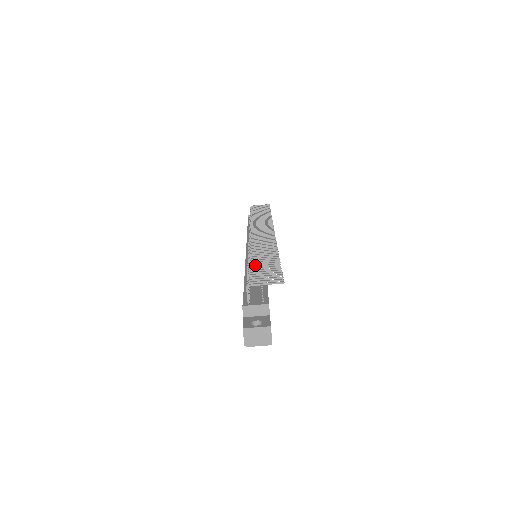
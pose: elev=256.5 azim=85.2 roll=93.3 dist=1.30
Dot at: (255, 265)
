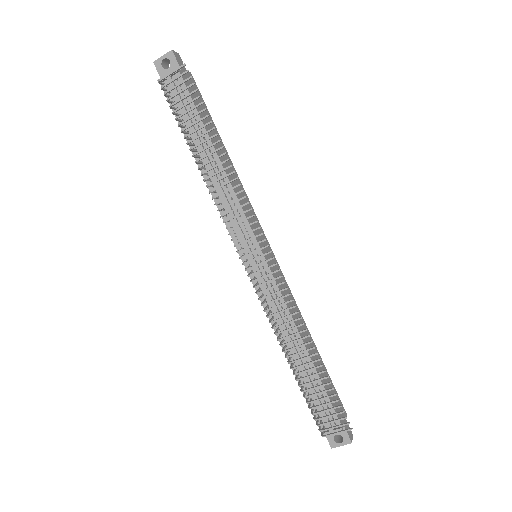
Dot at: occluded
